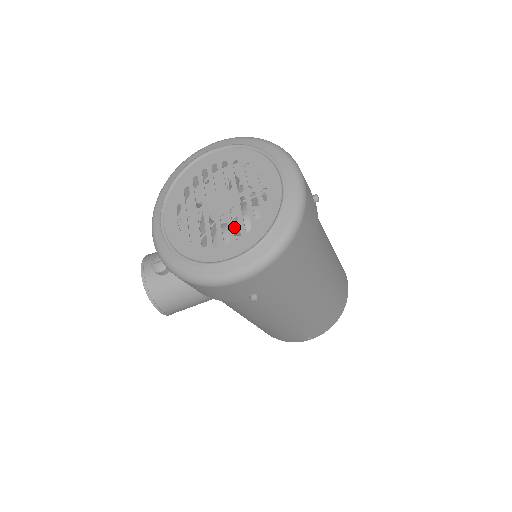
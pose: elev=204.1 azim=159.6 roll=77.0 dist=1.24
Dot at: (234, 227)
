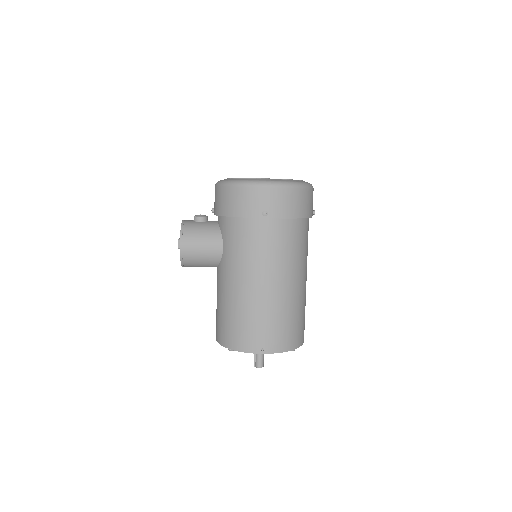
Dot at: occluded
